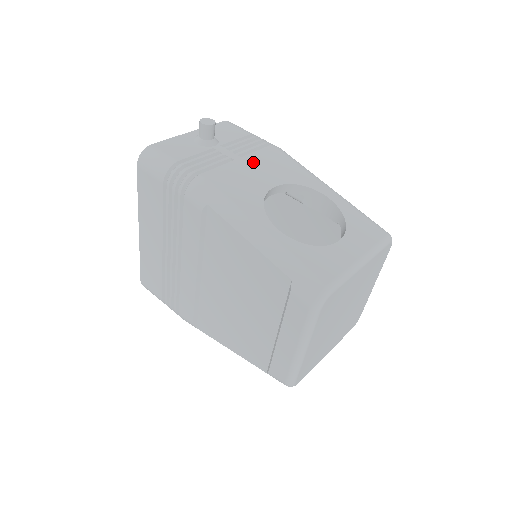
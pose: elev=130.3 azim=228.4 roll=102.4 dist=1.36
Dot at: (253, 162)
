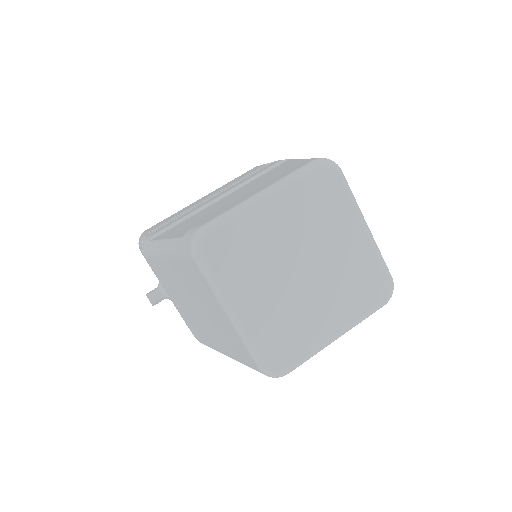
Dot at: occluded
